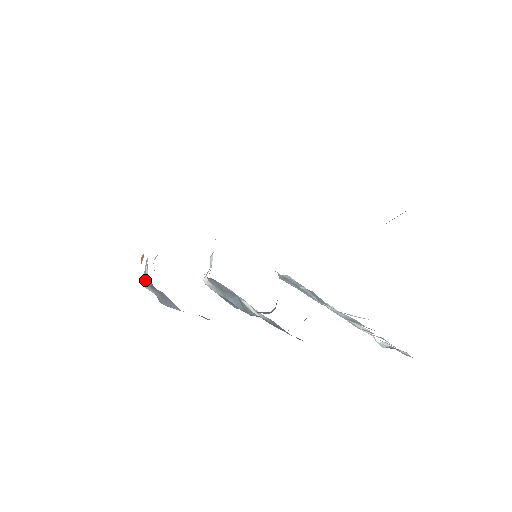
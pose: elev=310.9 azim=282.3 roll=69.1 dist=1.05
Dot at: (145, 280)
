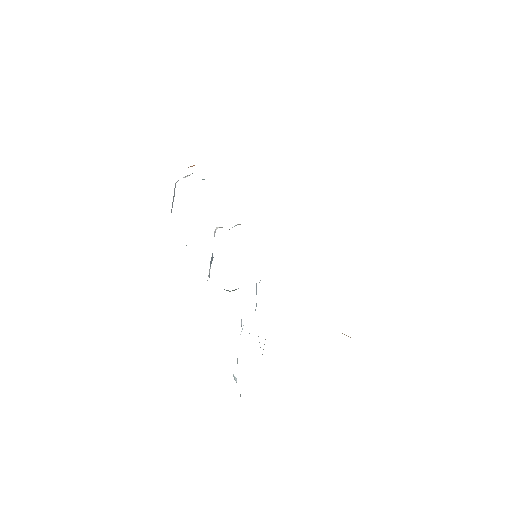
Dot at: occluded
